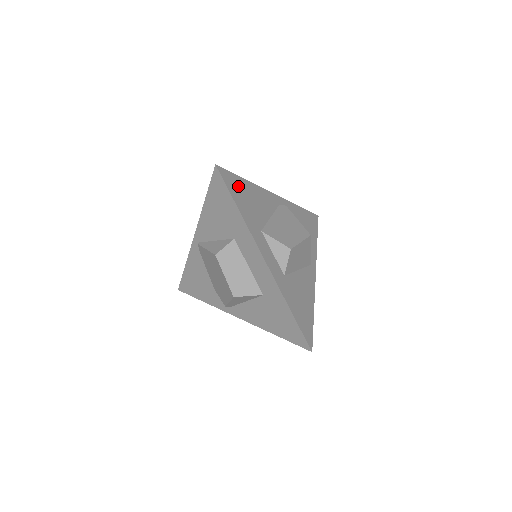
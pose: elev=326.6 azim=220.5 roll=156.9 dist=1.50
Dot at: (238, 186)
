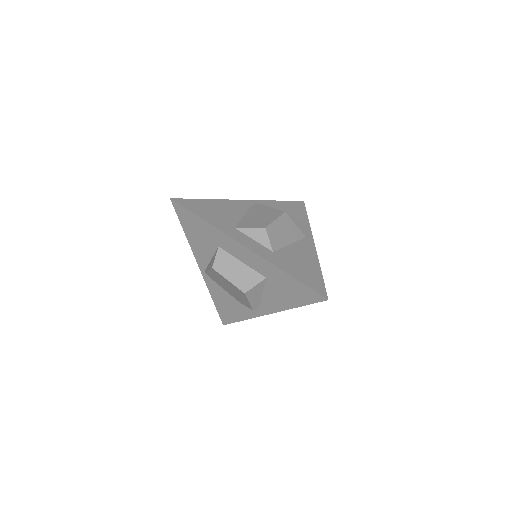
Dot at: (199, 205)
